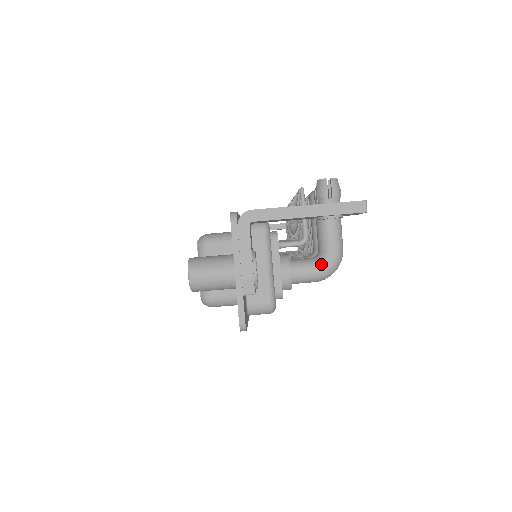
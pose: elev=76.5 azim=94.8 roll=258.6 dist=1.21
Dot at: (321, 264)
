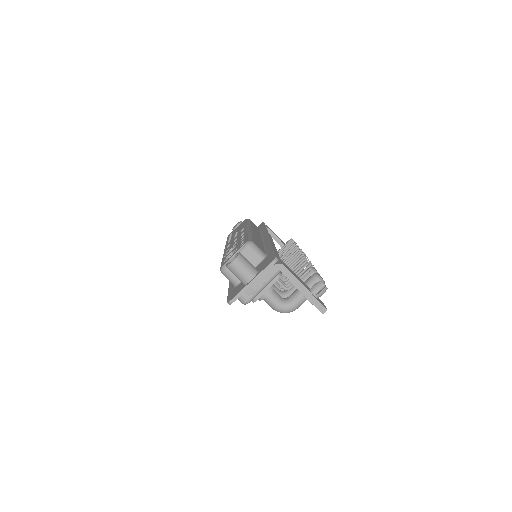
Dot at: (283, 305)
